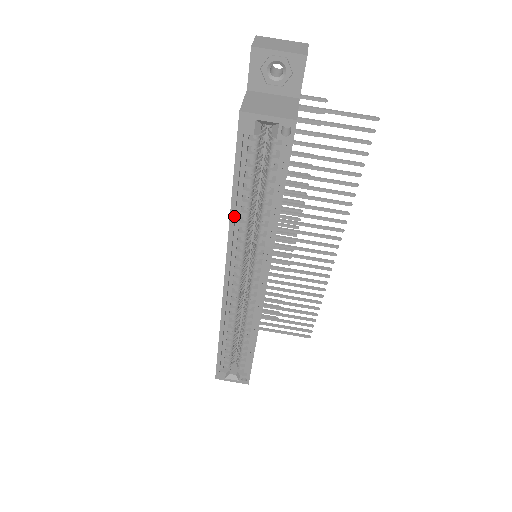
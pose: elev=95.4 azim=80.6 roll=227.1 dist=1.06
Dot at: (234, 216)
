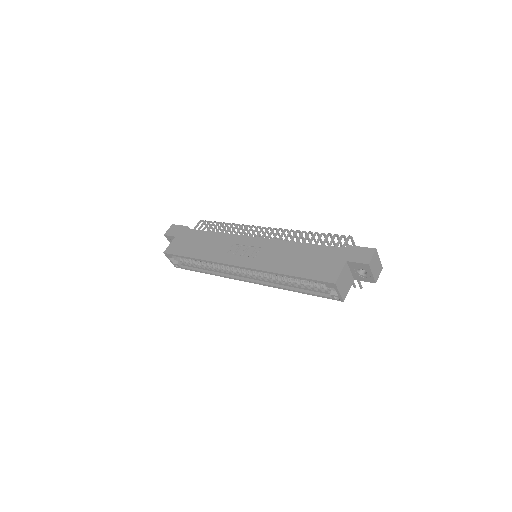
Dot at: occluded
